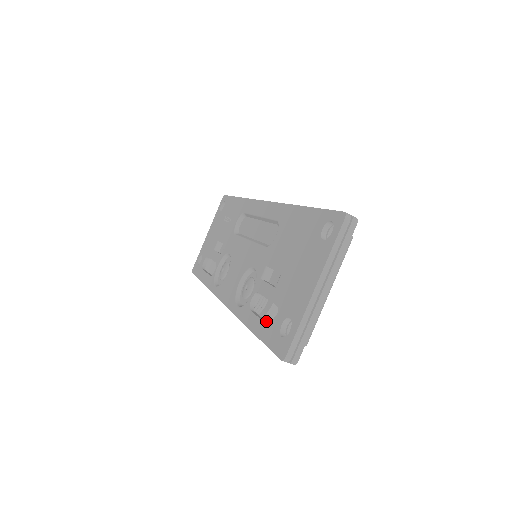
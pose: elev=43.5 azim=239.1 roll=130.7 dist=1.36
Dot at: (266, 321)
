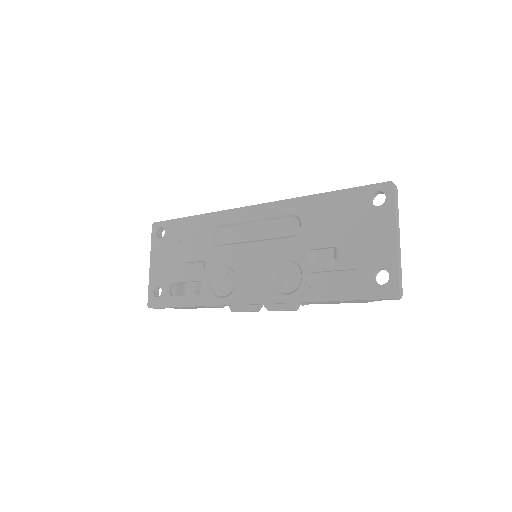
Dot at: occluded
